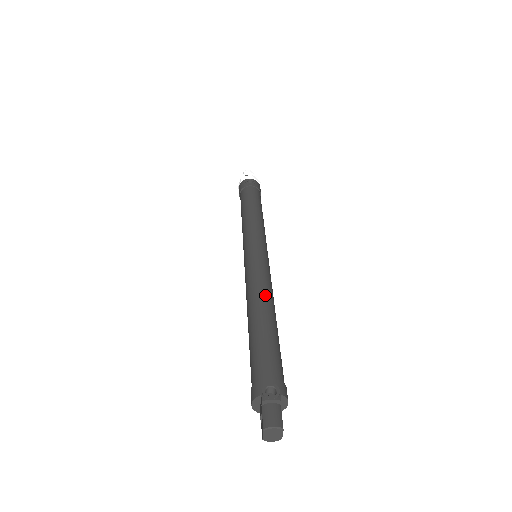
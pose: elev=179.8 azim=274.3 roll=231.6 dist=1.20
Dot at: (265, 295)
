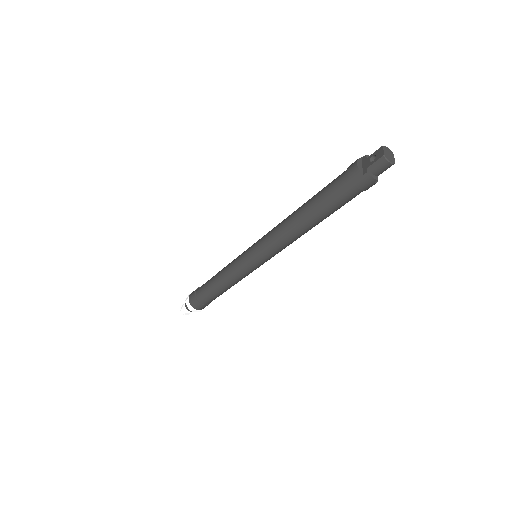
Dot at: occluded
